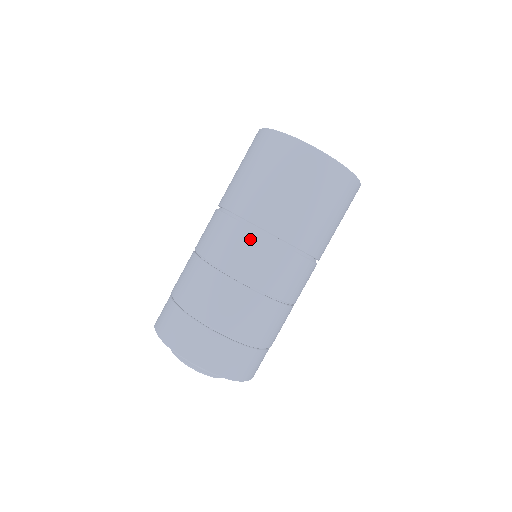
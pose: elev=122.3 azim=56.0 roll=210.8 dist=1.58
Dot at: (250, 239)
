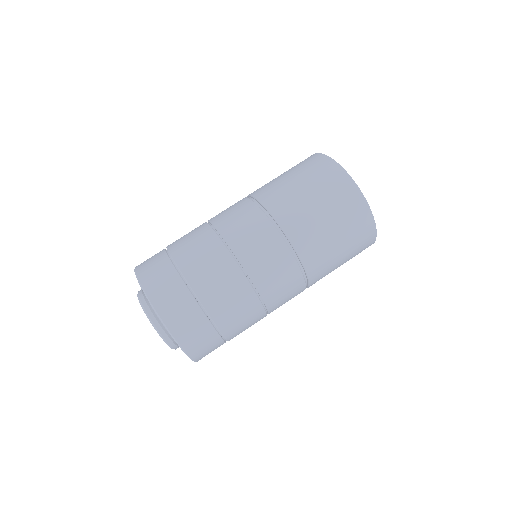
Dot at: (241, 202)
